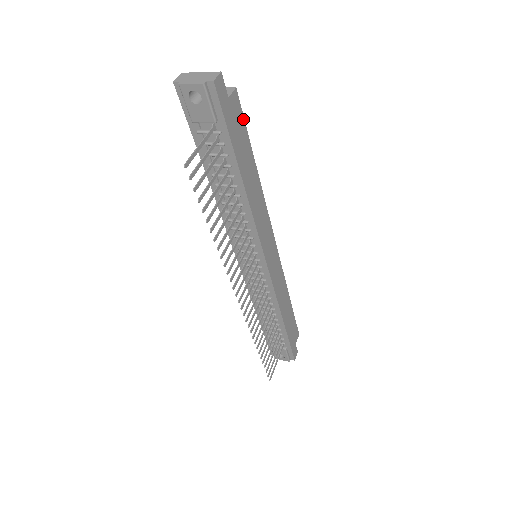
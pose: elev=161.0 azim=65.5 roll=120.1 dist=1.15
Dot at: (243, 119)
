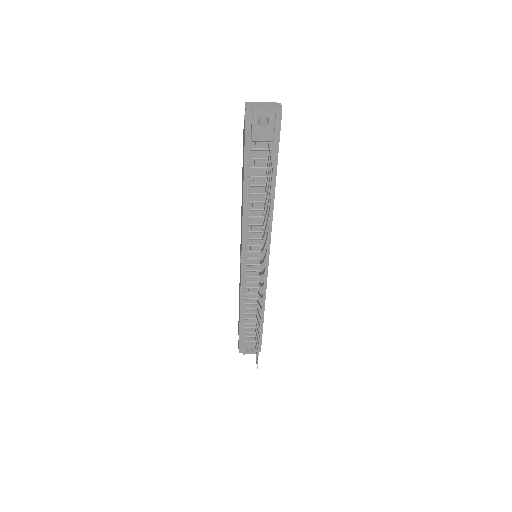
Dot at: occluded
